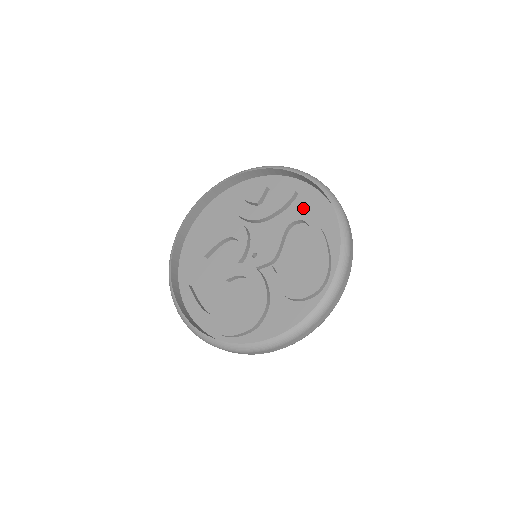
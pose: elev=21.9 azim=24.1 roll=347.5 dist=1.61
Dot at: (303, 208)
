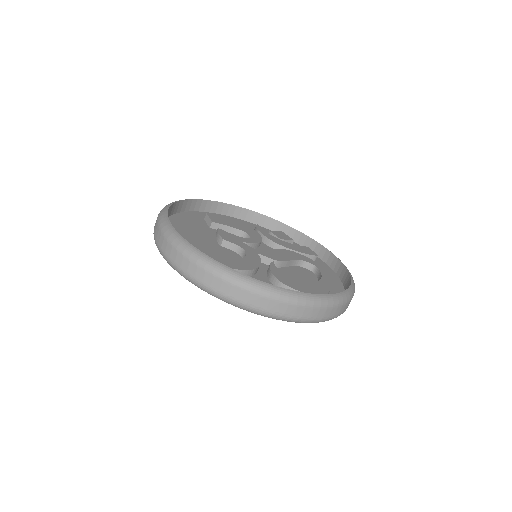
Dot at: occluded
